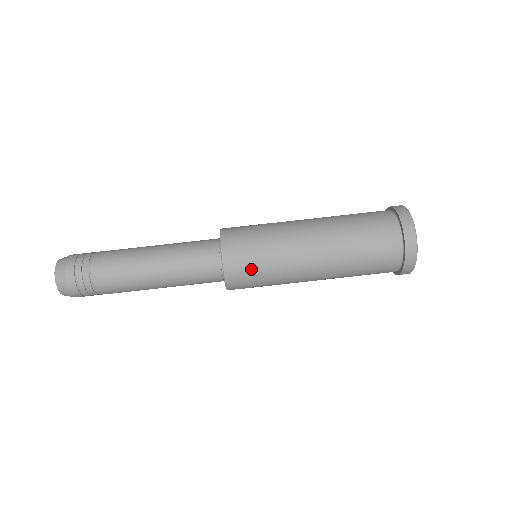
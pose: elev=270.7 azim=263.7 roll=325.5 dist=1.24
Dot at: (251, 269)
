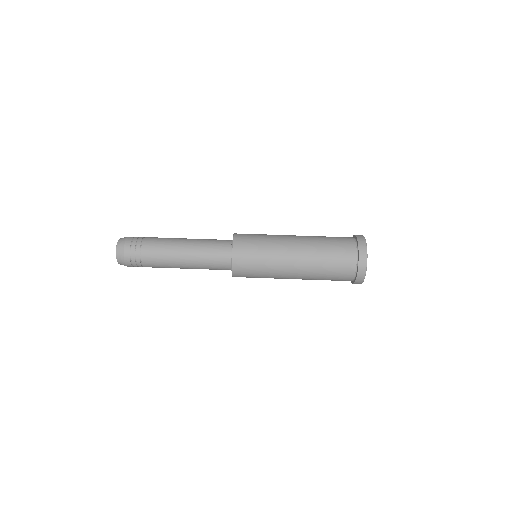
Dot at: (251, 266)
